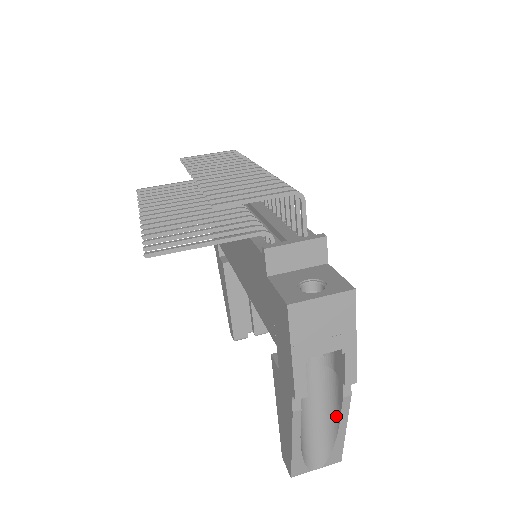
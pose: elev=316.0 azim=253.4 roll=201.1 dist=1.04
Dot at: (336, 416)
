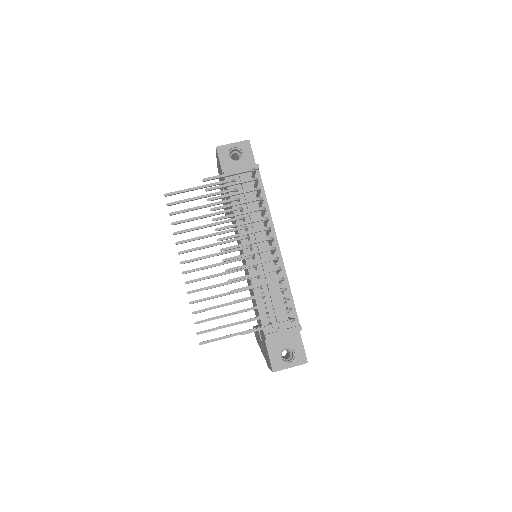
Dot at: occluded
